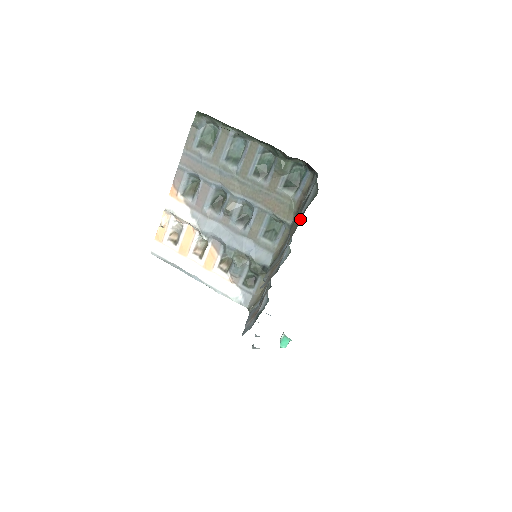
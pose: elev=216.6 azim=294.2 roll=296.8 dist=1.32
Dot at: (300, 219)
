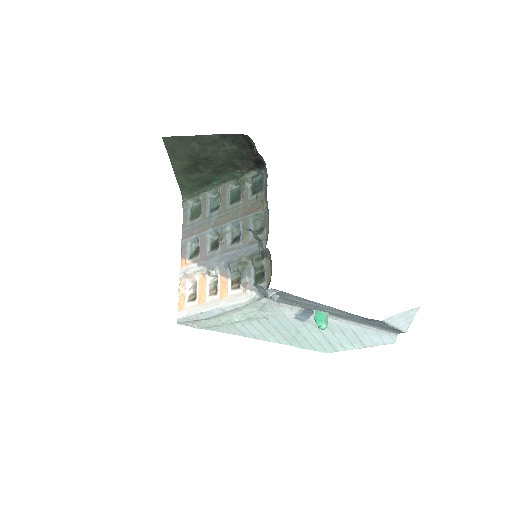
Dot at: occluded
